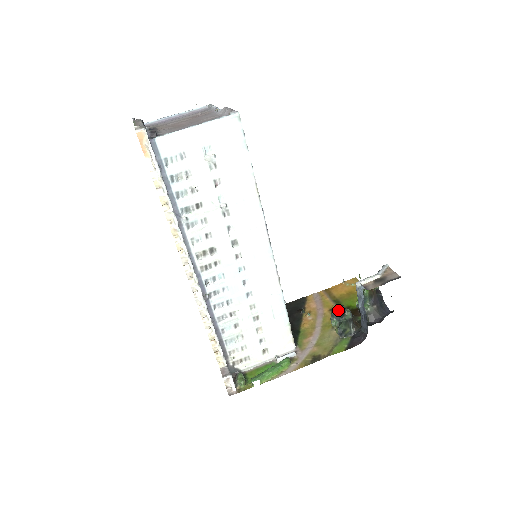
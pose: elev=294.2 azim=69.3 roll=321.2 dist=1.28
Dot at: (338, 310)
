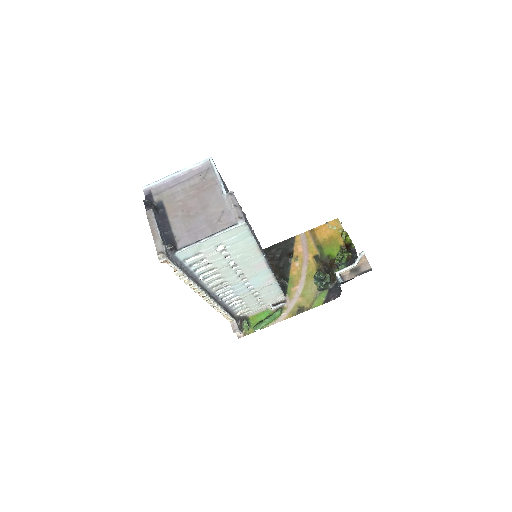
Dot at: (320, 277)
